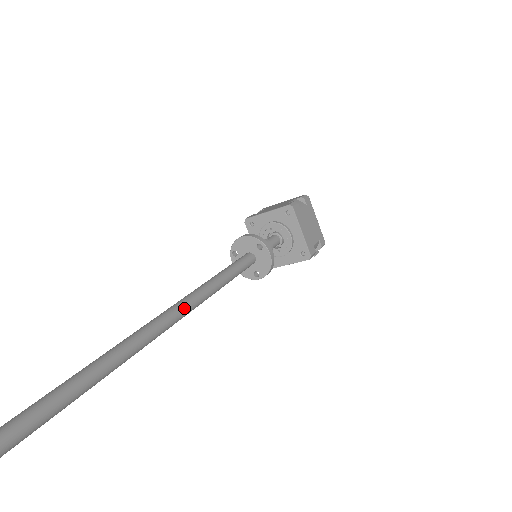
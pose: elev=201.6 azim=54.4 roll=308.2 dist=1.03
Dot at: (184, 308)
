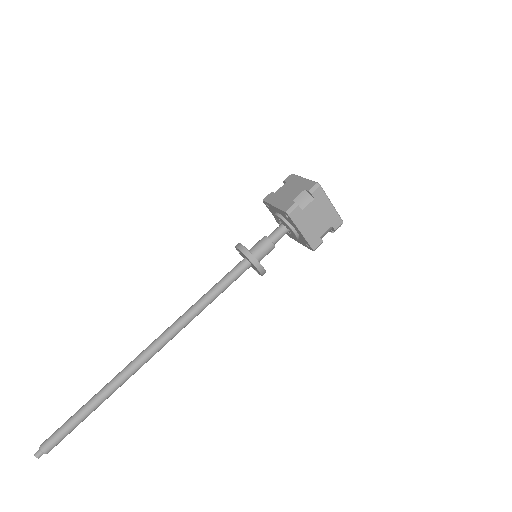
Dot at: (172, 334)
